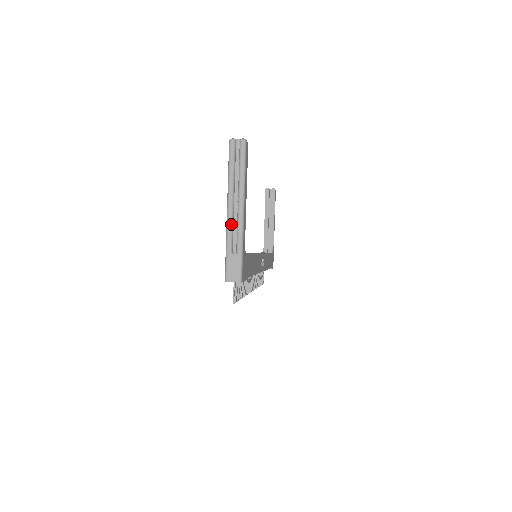
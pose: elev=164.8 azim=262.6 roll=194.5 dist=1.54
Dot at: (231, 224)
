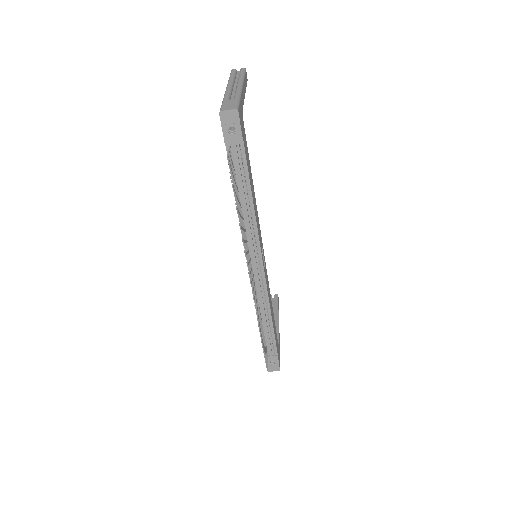
Dot at: (229, 91)
